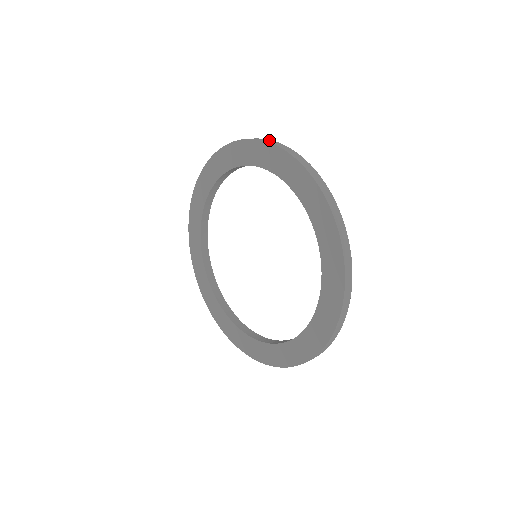
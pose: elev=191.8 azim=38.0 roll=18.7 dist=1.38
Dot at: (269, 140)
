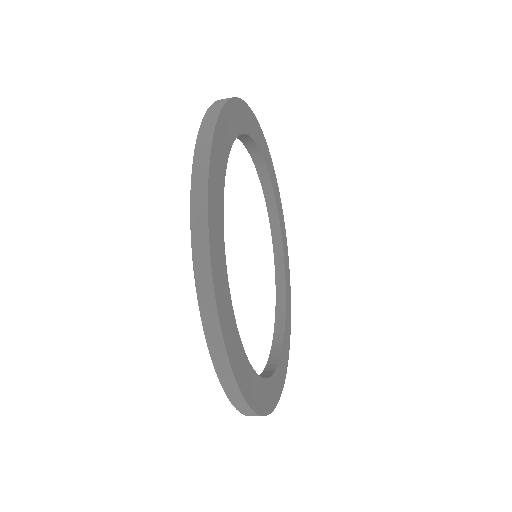
Dot at: occluded
